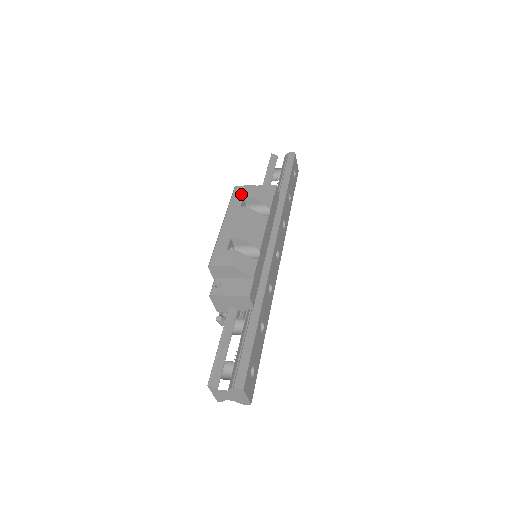
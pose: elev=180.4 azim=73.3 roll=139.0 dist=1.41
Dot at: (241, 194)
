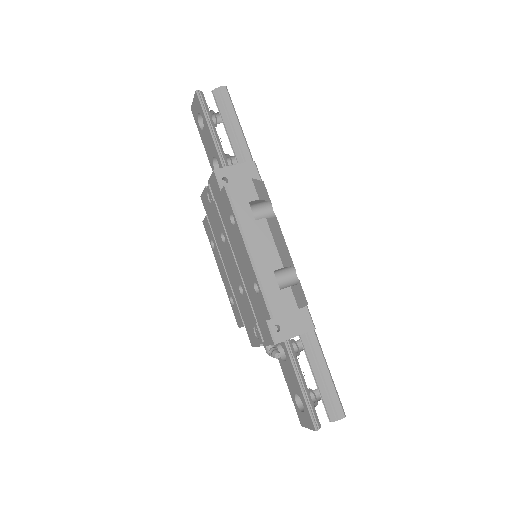
Dot at: (243, 198)
